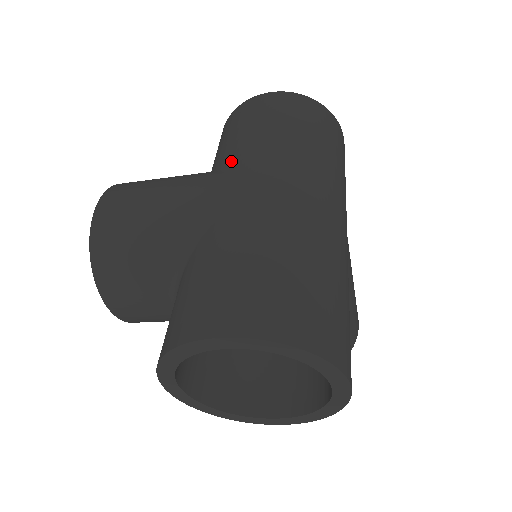
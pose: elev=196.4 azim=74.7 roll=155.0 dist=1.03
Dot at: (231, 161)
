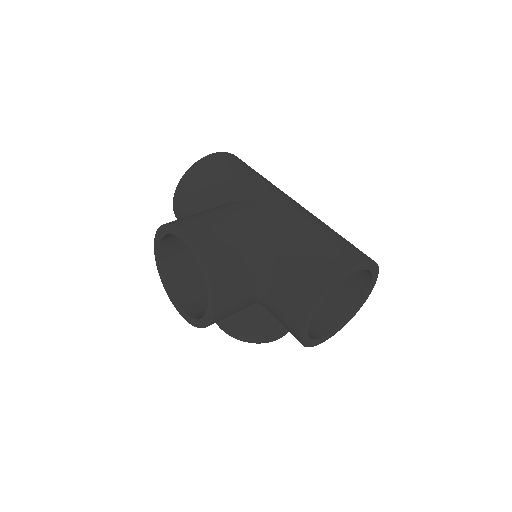
Dot at: (242, 194)
